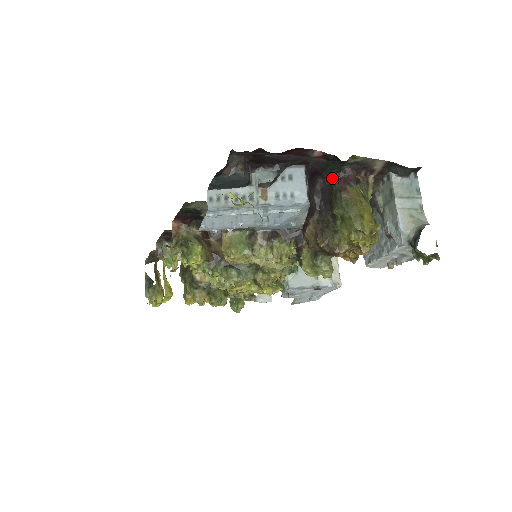
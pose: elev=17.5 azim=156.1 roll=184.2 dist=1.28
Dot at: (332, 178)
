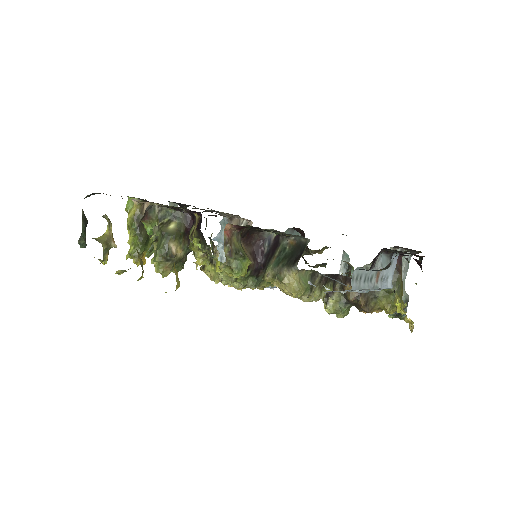
Dot at: occluded
